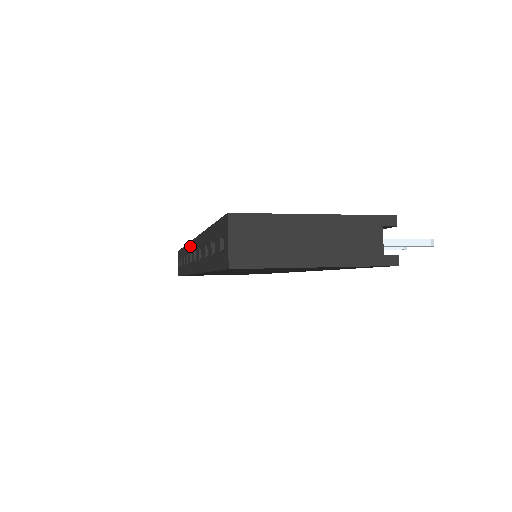
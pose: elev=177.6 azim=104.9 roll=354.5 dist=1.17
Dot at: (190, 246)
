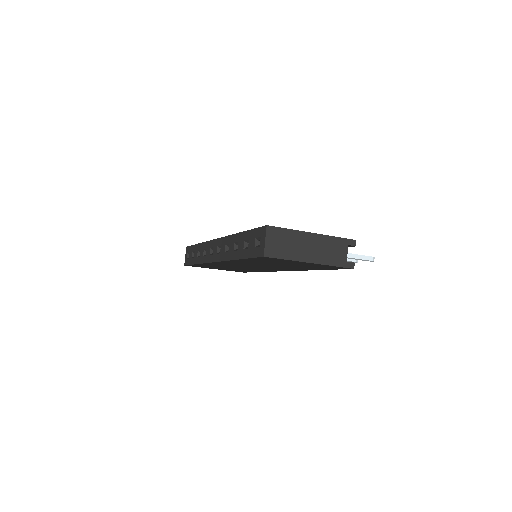
Dot at: (211, 243)
